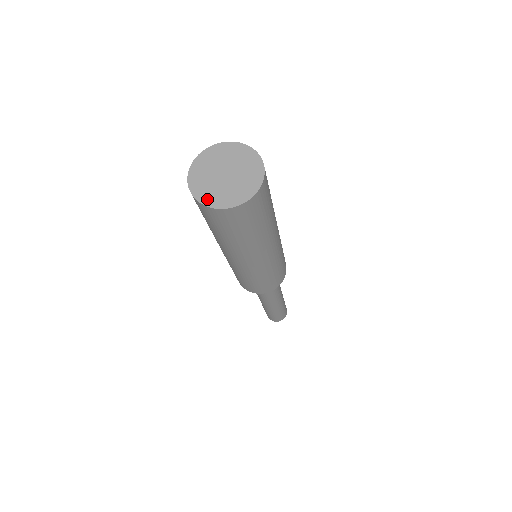
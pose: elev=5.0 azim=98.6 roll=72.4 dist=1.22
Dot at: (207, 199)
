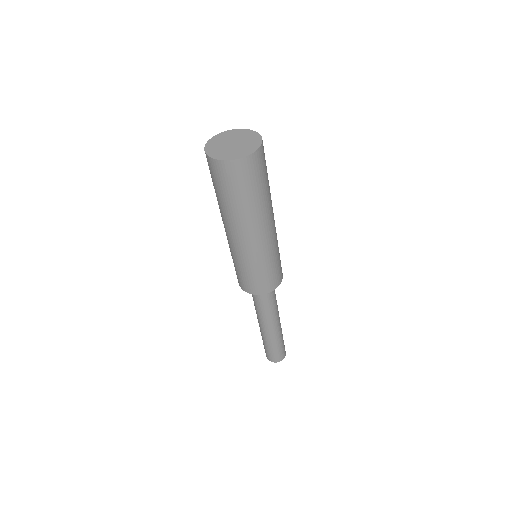
Dot at: (219, 156)
